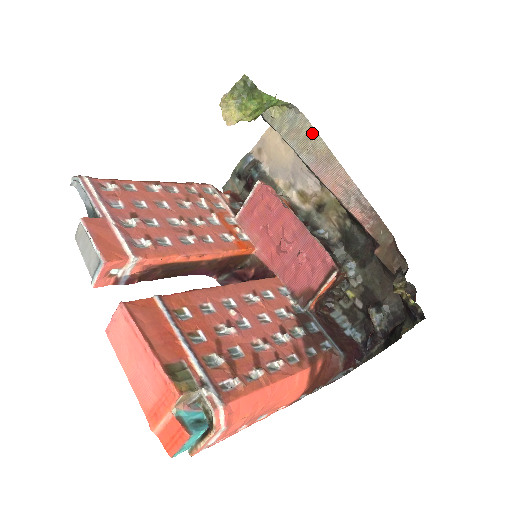
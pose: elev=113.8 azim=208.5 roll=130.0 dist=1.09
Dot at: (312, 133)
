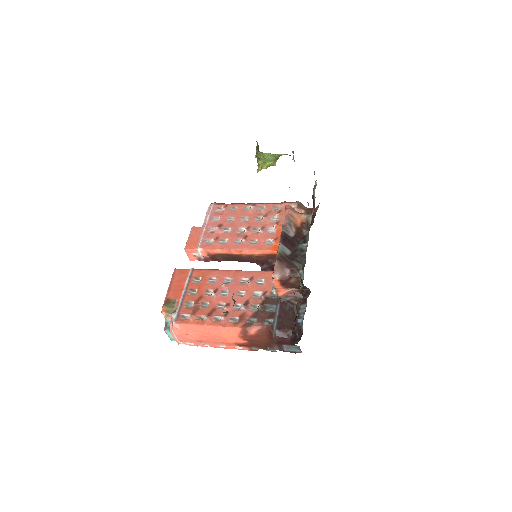
Dot at: occluded
